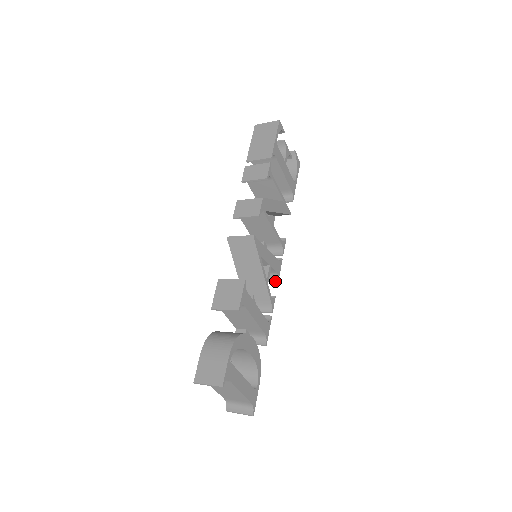
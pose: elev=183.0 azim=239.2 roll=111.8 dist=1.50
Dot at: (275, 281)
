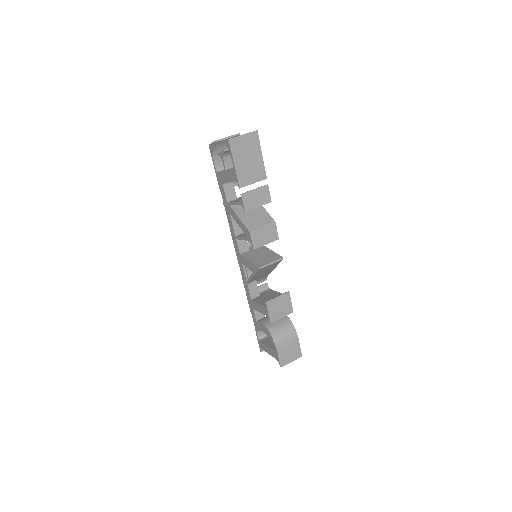
Dot at: occluded
